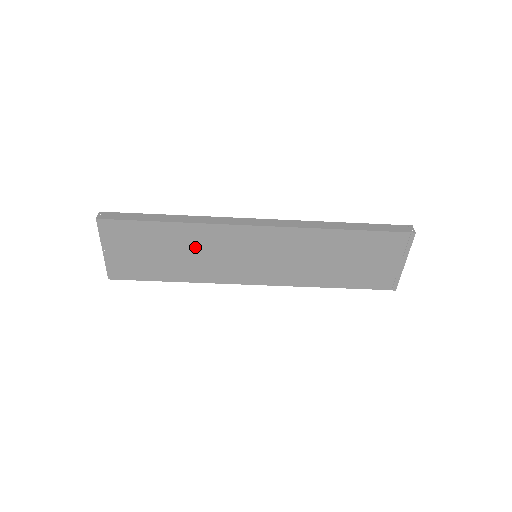
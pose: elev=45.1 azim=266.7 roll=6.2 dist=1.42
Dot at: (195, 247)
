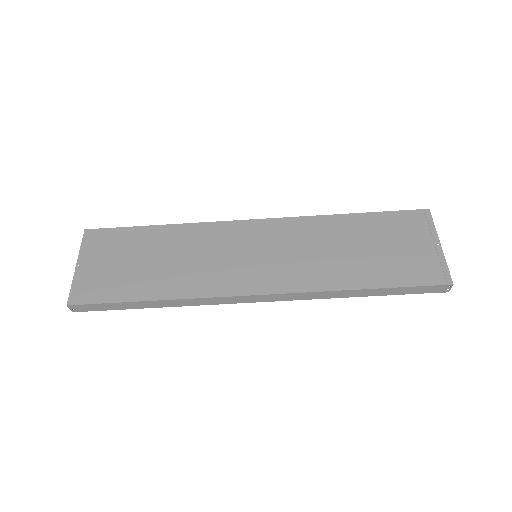
Dot at: (184, 250)
